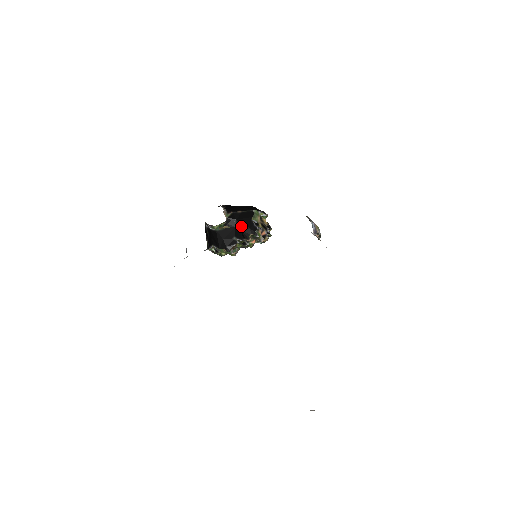
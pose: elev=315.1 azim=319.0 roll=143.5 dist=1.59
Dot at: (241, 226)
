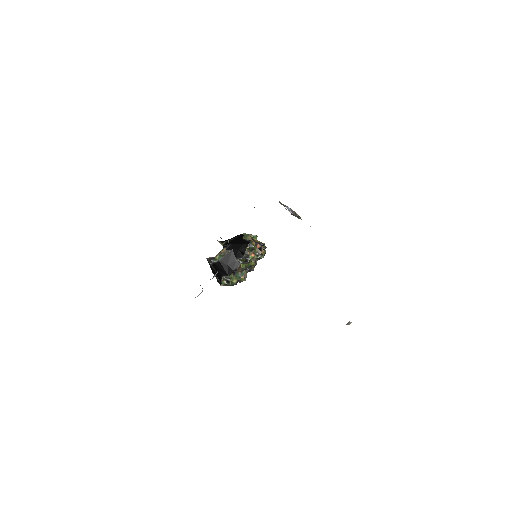
Dot at: (237, 246)
